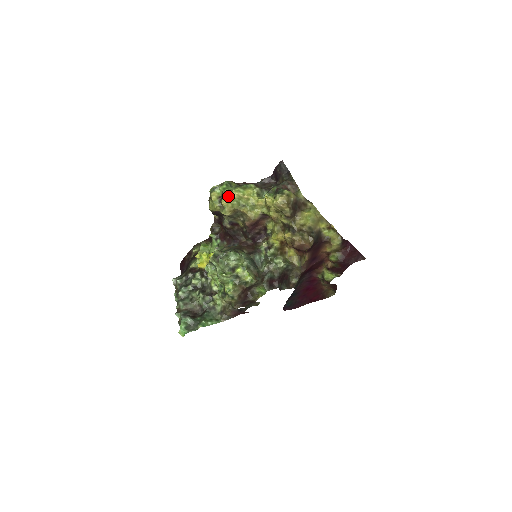
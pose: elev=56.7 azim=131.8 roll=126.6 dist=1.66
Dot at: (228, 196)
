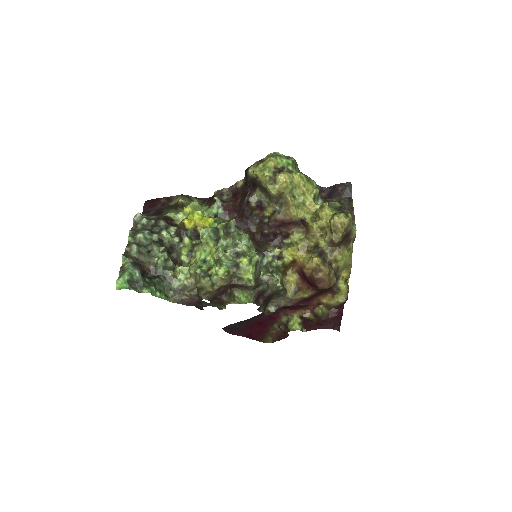
Dot at: (289, 174)
